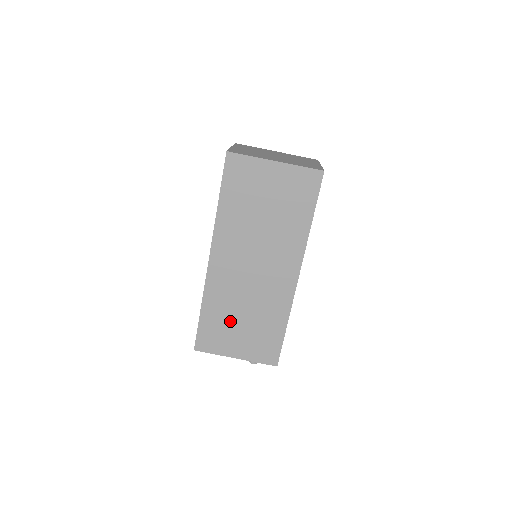
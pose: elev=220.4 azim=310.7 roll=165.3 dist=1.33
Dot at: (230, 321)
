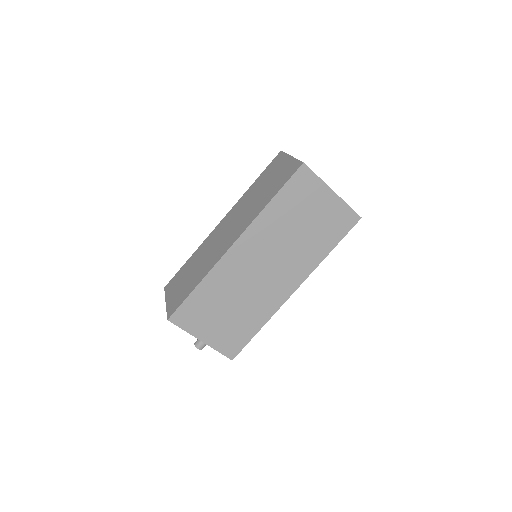
Dot at: (217, 306)
